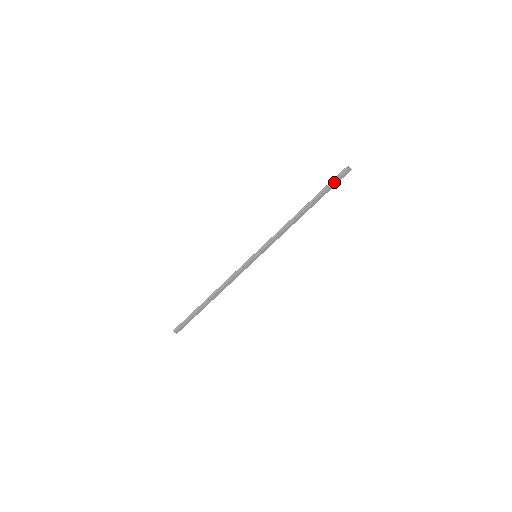
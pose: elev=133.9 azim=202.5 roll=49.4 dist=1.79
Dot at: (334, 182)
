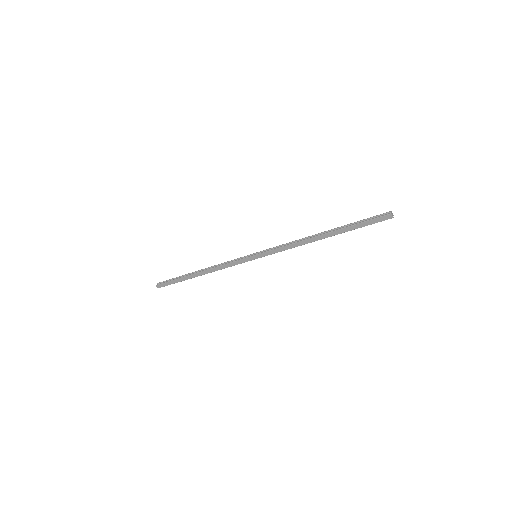
Dot at: (367, 221)
